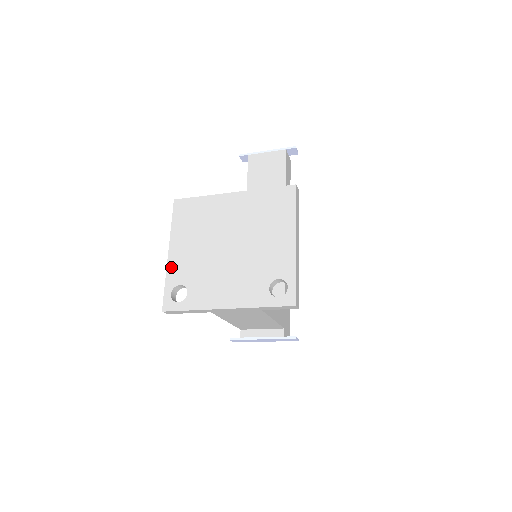
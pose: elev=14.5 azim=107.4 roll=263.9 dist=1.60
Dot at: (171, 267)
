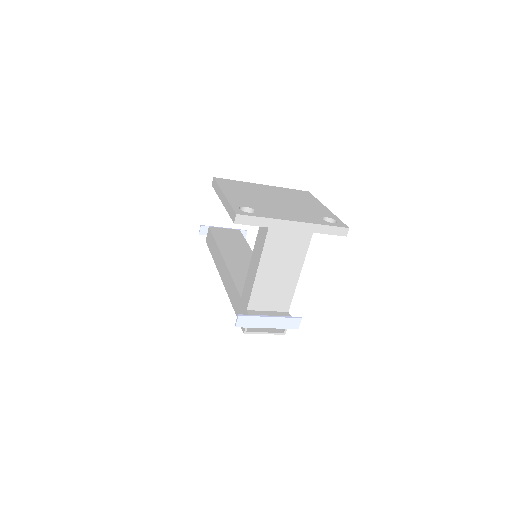
Dot at: (231, 199)
